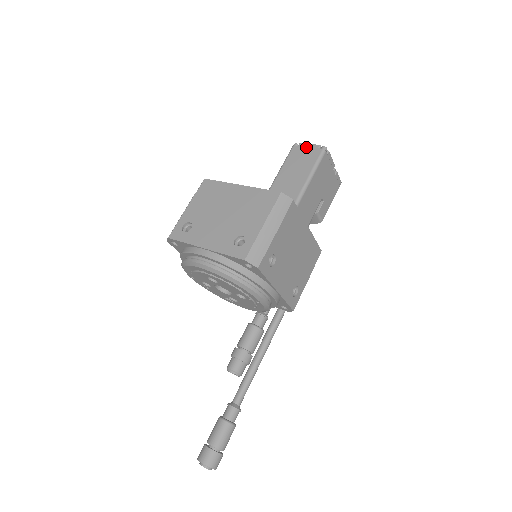
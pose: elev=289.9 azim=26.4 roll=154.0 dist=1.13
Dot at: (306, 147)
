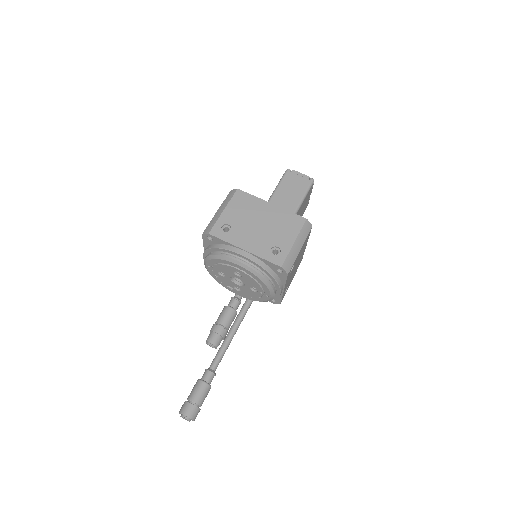
Dot at: (298, 175)
